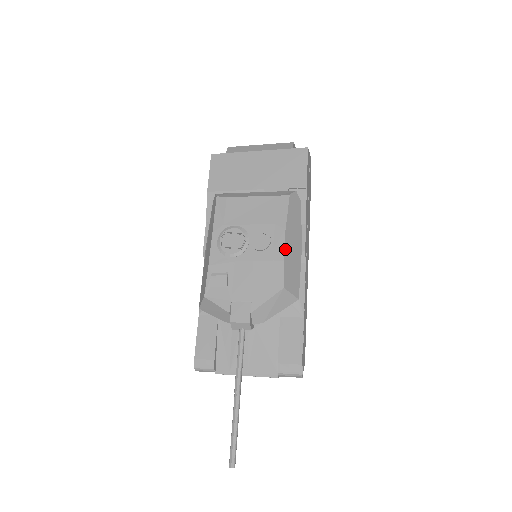
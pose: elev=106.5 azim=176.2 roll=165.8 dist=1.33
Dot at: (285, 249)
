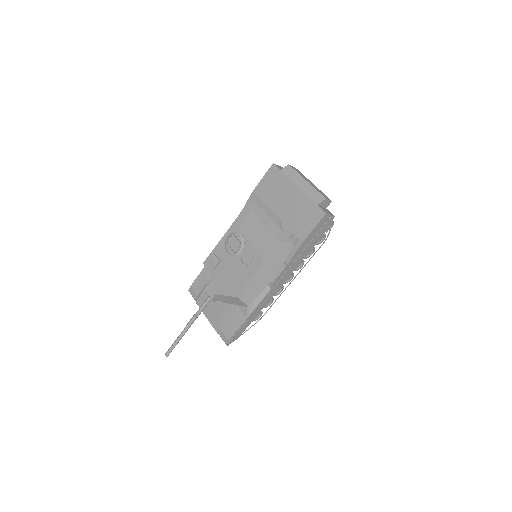
Dot at: (254, 276)
